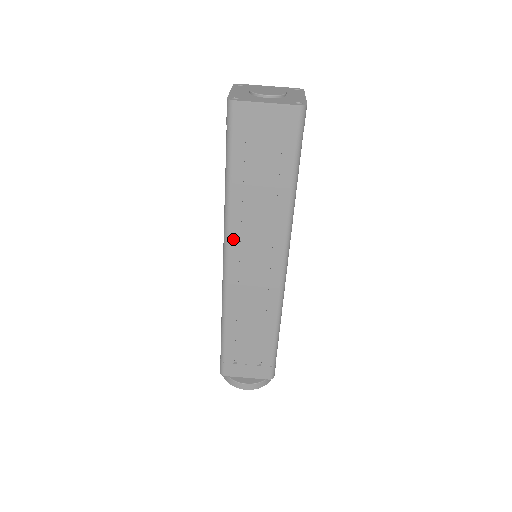
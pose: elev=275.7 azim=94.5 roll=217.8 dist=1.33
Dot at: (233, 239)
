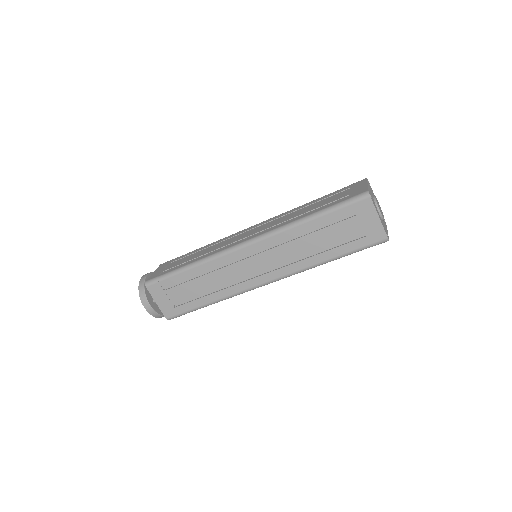
Dot at: (269, 241)
